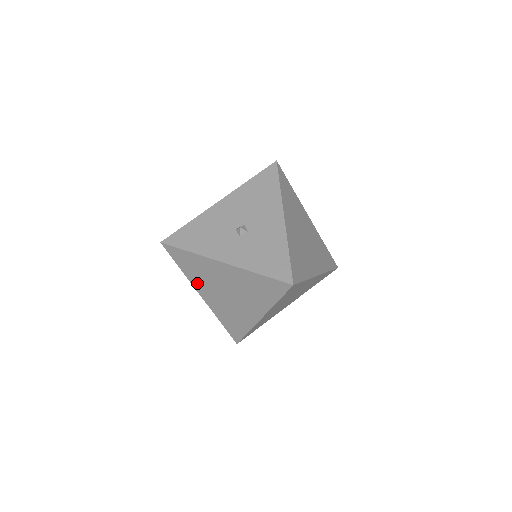
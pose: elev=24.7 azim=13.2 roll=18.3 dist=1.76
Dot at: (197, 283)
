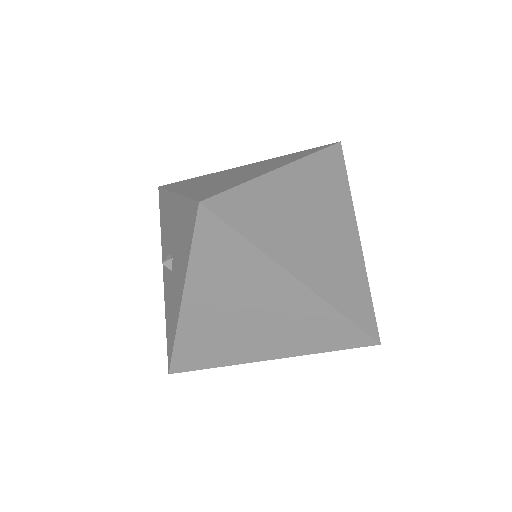
Dot at: occluded
